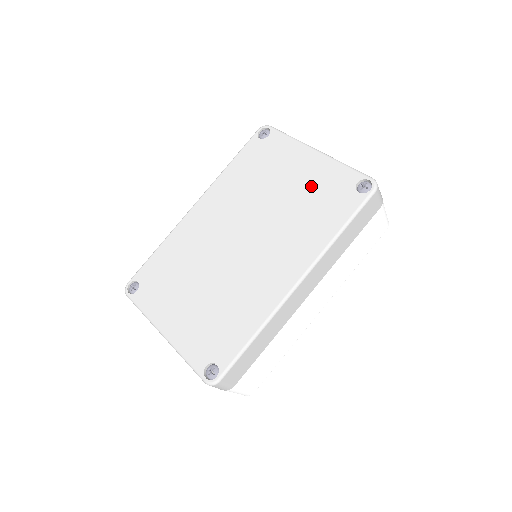
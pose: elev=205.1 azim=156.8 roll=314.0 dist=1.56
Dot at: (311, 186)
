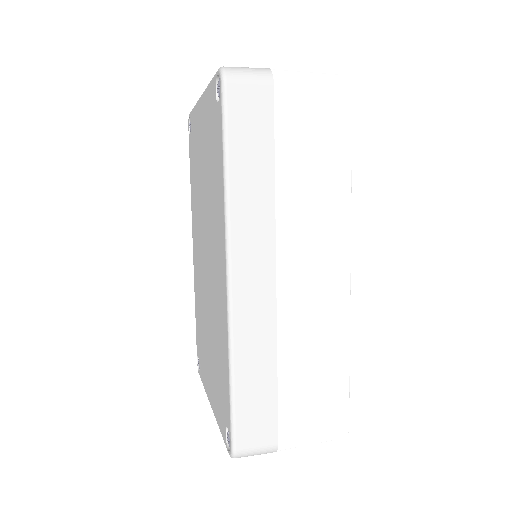
Dot at: (207, 142)
